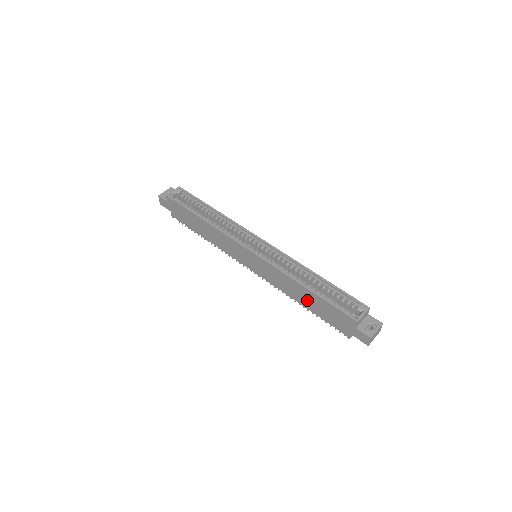
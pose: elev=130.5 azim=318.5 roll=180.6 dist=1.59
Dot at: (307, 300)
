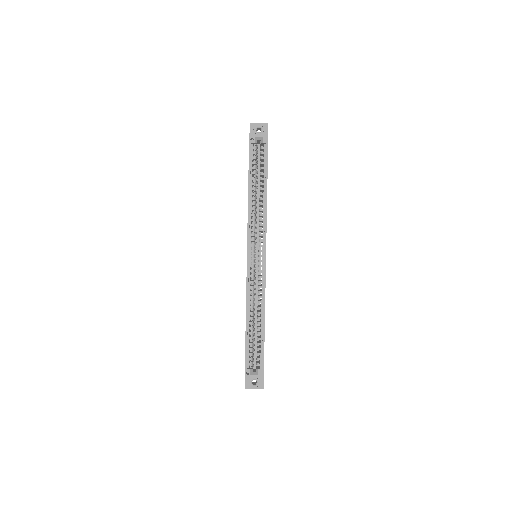
Dot at: occluded
